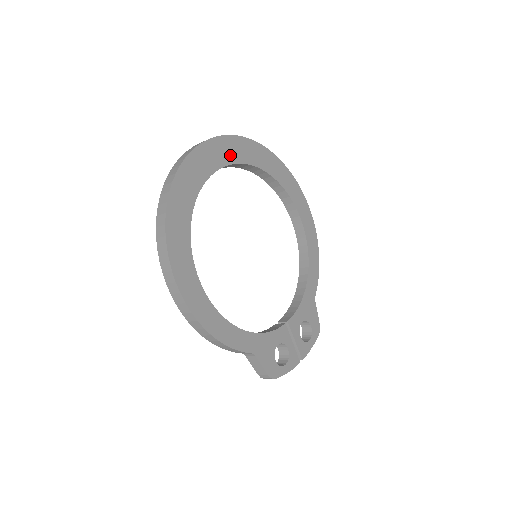
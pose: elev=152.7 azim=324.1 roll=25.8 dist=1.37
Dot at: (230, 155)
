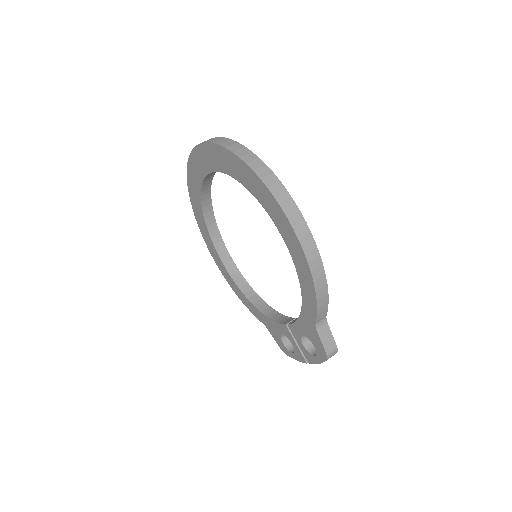
Dot at: occluded
